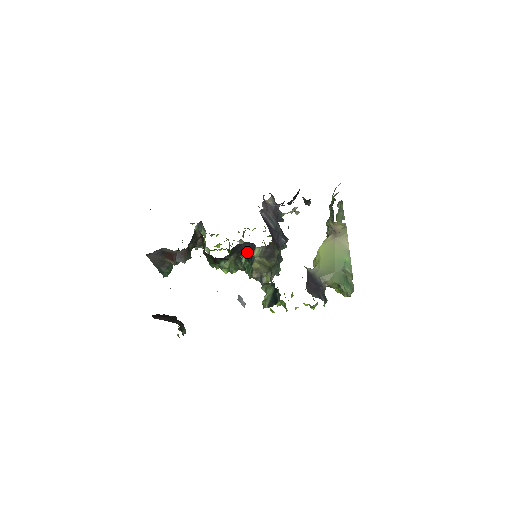
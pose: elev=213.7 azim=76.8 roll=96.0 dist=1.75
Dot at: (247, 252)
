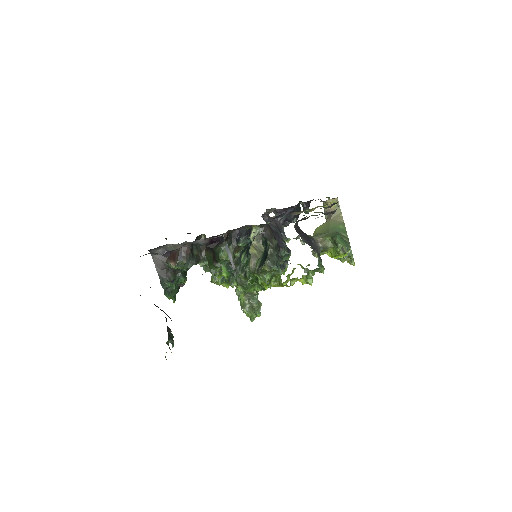
Dot at: (245, 239)
